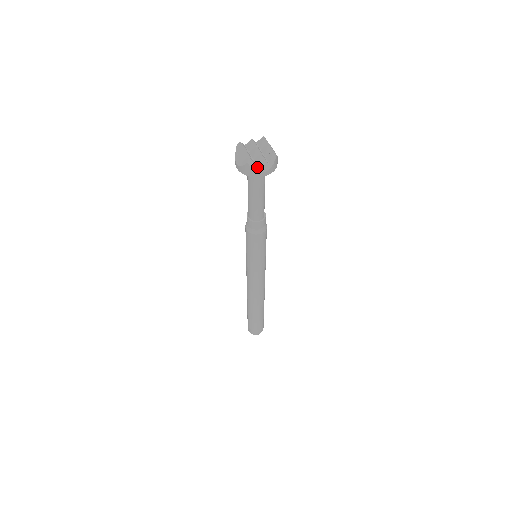
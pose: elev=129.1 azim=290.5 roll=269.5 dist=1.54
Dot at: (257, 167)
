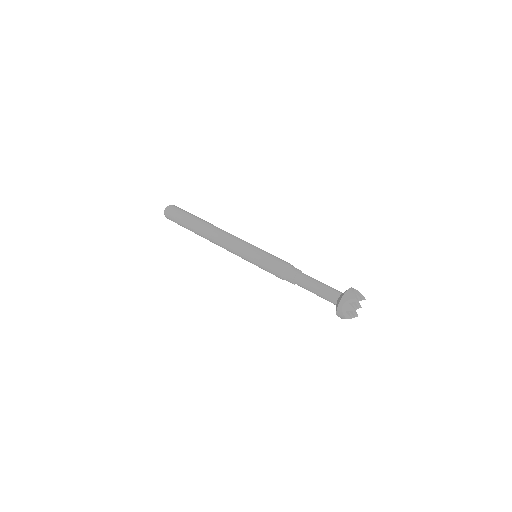
Dot at: occluded
